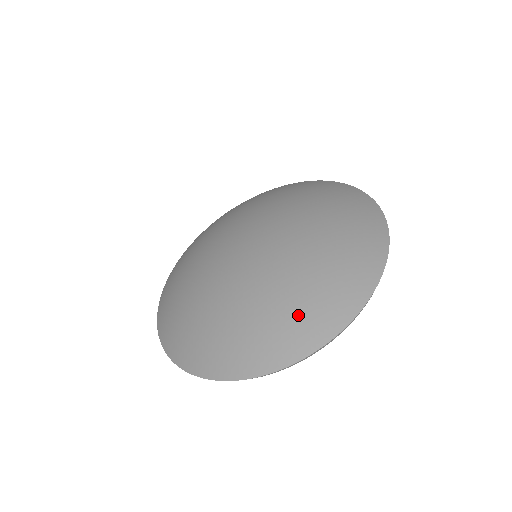
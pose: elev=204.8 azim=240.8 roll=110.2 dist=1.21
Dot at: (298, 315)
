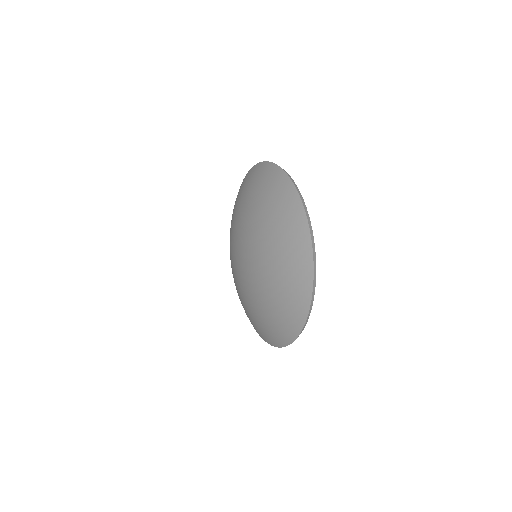
Dot at: (273, 326)
